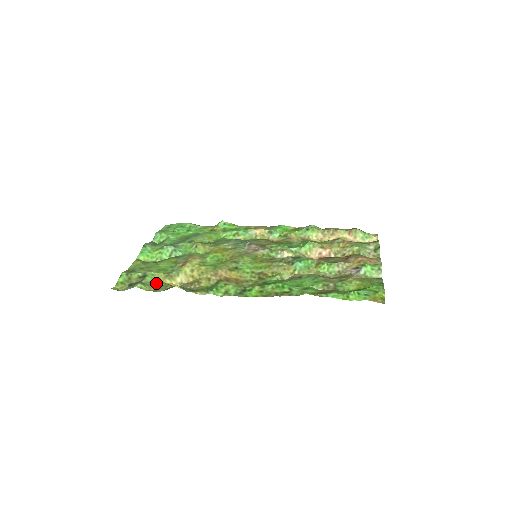
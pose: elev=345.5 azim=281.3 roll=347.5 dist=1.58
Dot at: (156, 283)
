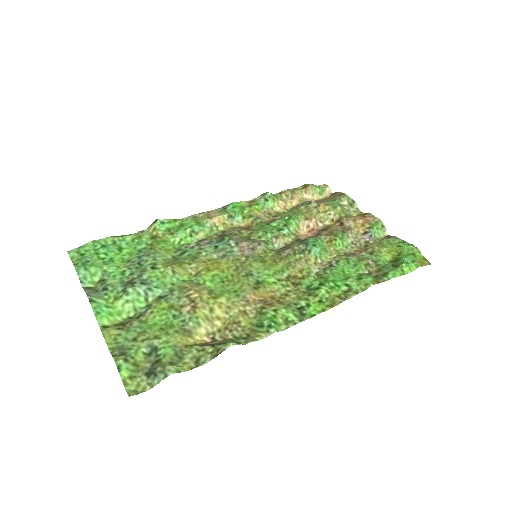
Dot at: (183, 352)
